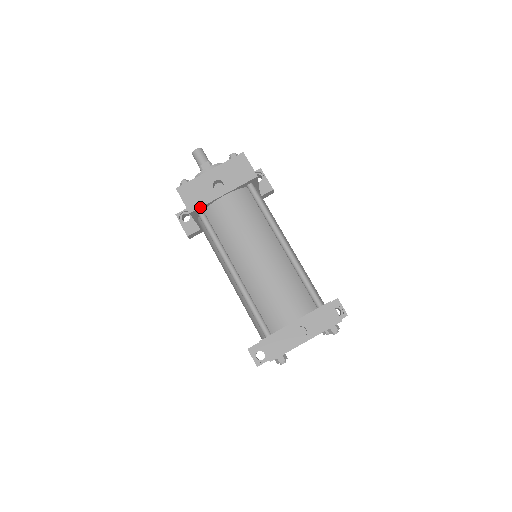
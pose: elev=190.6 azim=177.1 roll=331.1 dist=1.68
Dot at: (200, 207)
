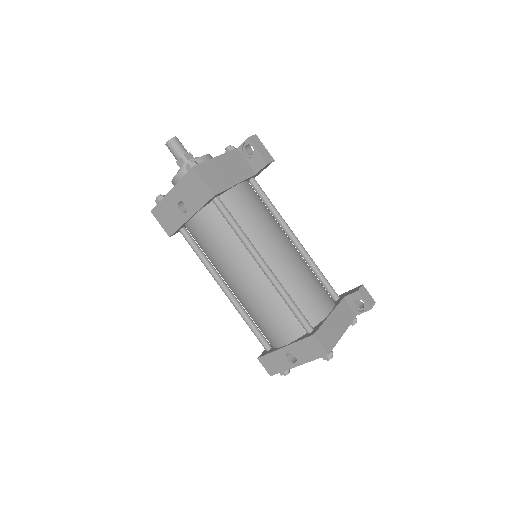
Dot at: (175, 231)
